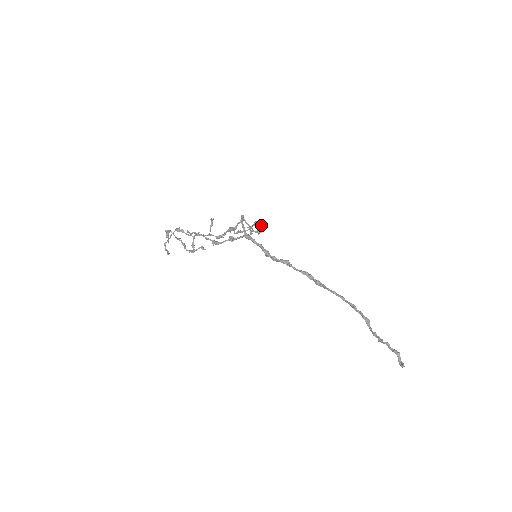
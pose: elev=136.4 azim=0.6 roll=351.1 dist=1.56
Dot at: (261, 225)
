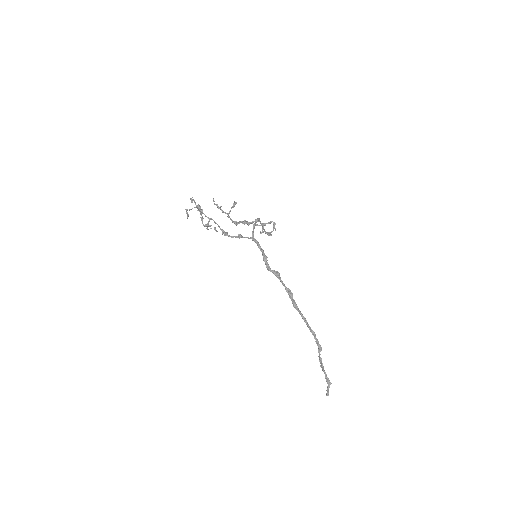
Dot at: (274, 227)
